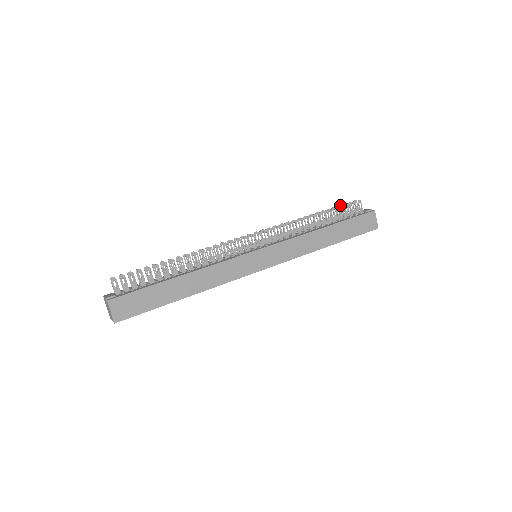
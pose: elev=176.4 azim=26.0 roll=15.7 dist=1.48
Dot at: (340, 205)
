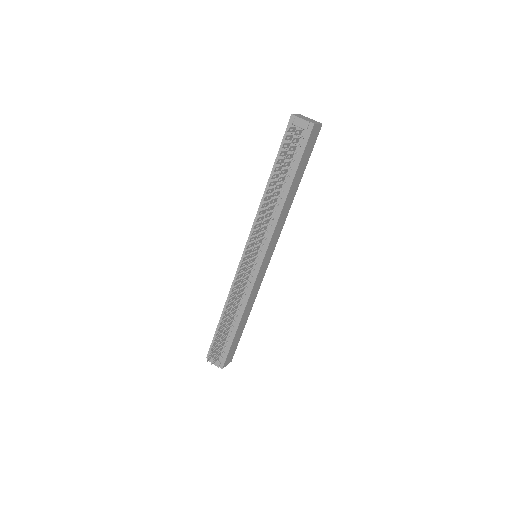
Dot at: (280, 153)
